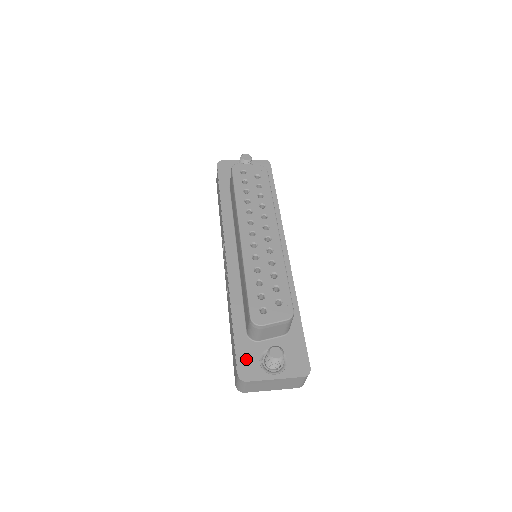
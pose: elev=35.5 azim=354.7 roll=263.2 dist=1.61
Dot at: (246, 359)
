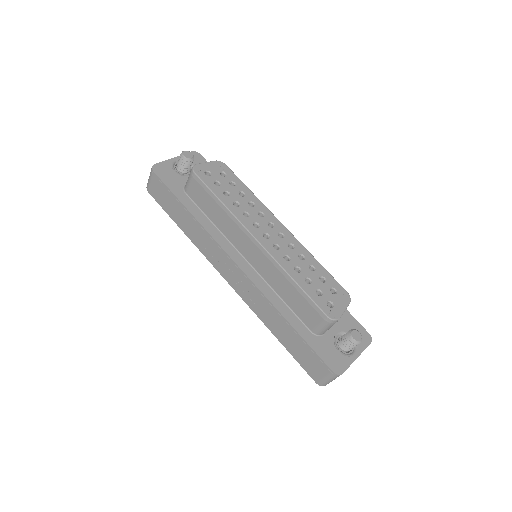
Dot at: (328, 355)
